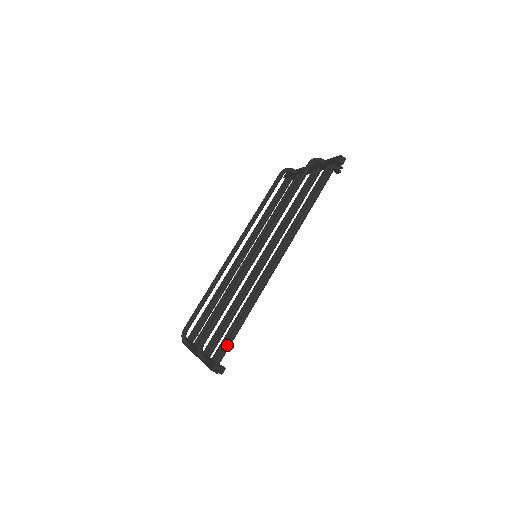
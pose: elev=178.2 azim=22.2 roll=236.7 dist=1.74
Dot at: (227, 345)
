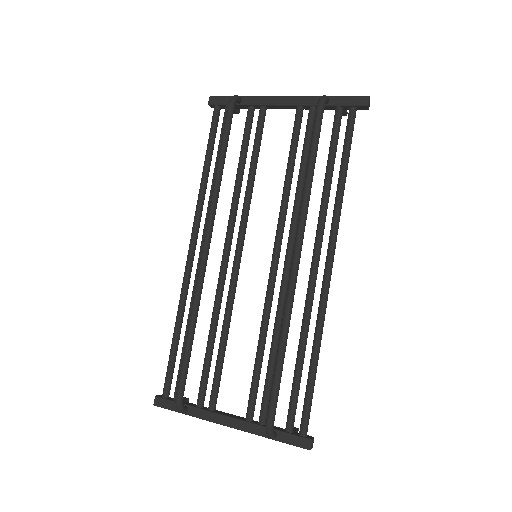
Dot at: (310, 407)
